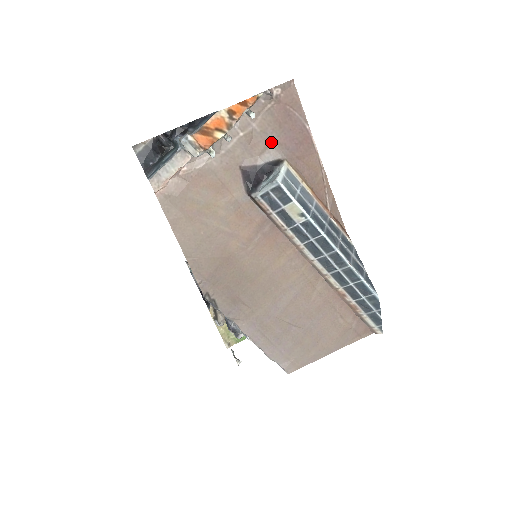
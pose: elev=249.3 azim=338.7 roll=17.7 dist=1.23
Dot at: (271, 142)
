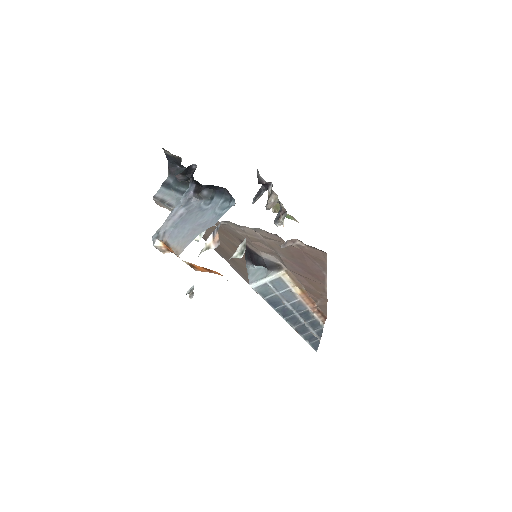
Dot at: (277, 255)
